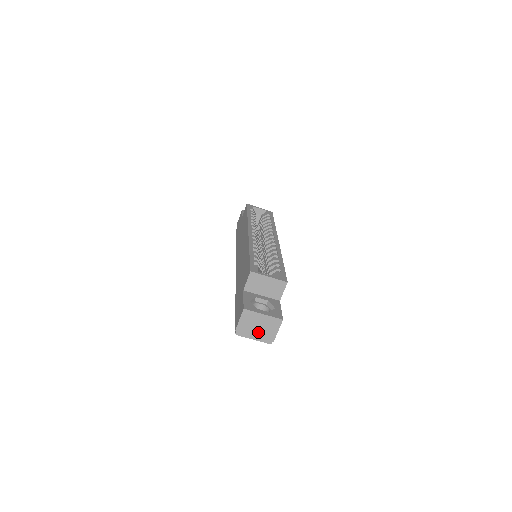
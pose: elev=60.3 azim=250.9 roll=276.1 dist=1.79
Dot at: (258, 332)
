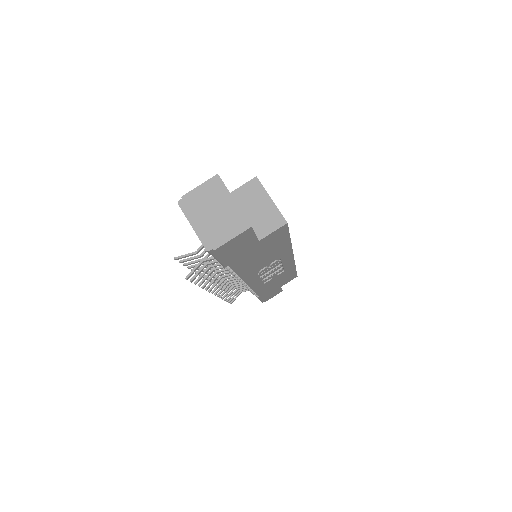
Dot at: (207, 220)
